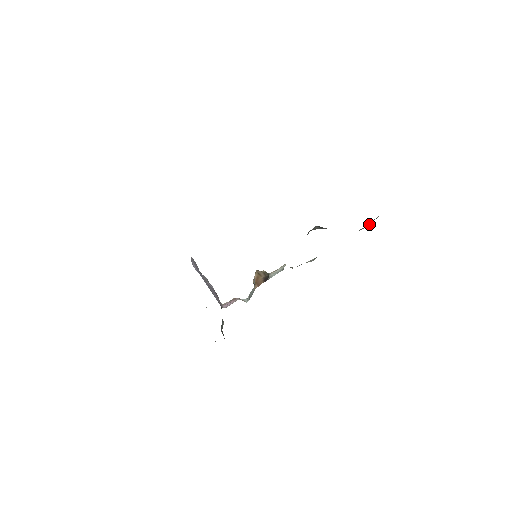
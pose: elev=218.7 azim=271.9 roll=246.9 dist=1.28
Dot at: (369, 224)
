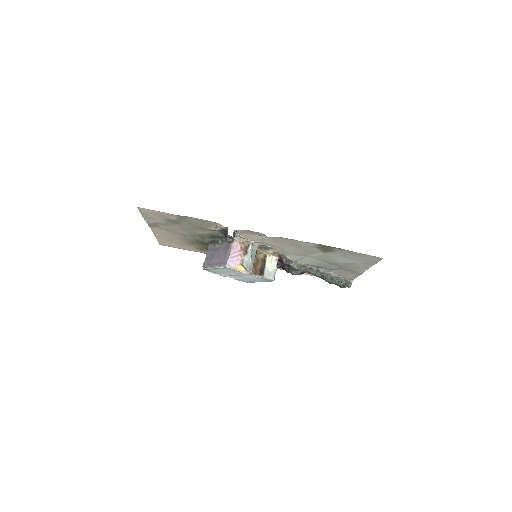
Dot at: (333, 282)
